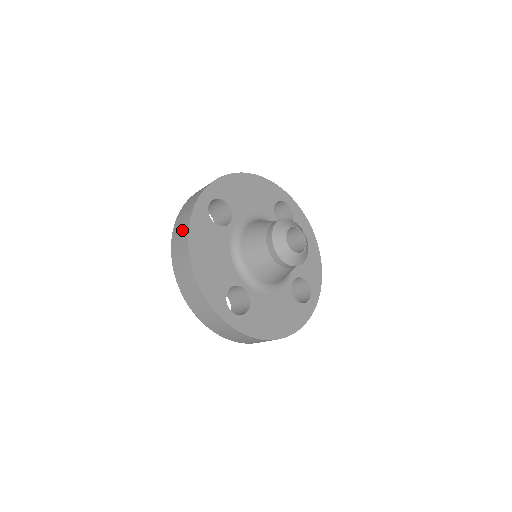
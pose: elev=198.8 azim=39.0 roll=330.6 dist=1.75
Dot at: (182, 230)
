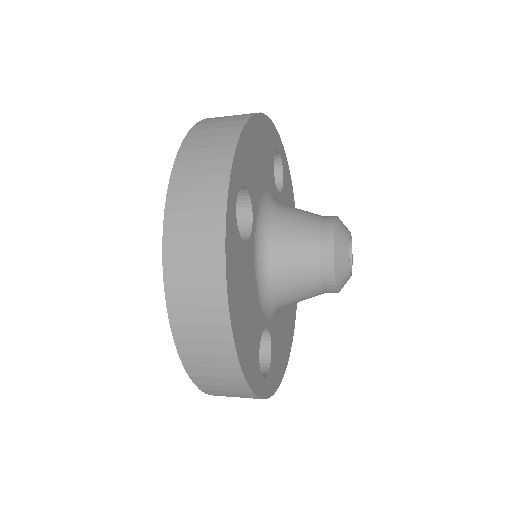
Dot at: (202, 272)
